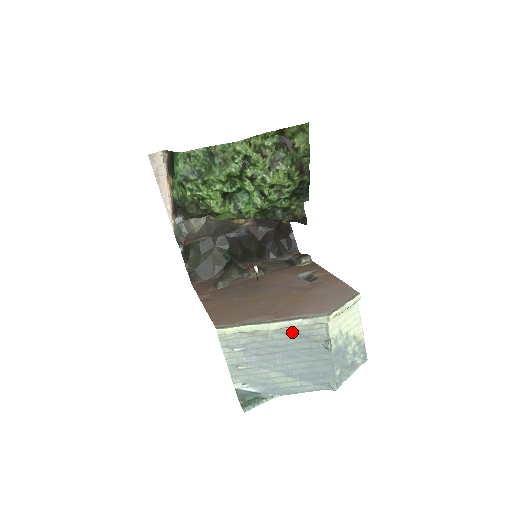
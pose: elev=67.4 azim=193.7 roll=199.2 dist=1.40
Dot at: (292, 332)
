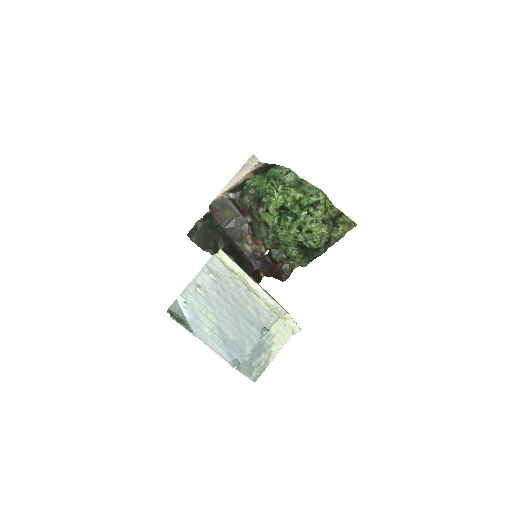
Dot at: (255, 301)
